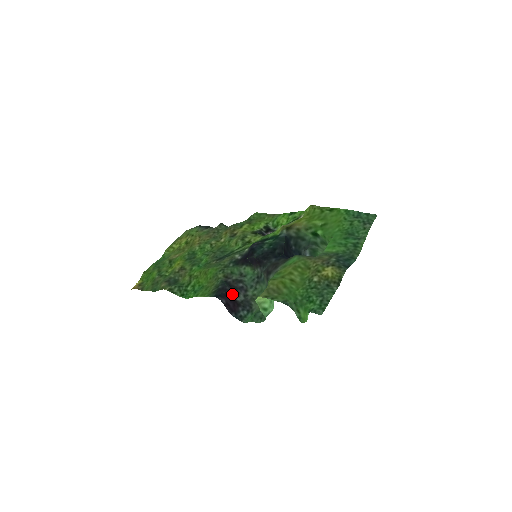
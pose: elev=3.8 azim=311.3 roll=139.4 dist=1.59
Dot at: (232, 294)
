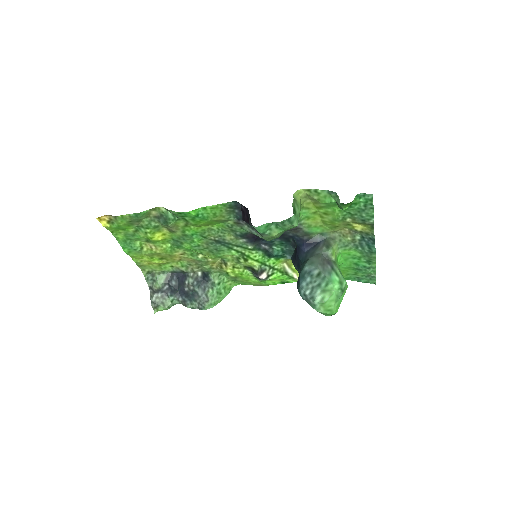
Dot at: (249, 216)
